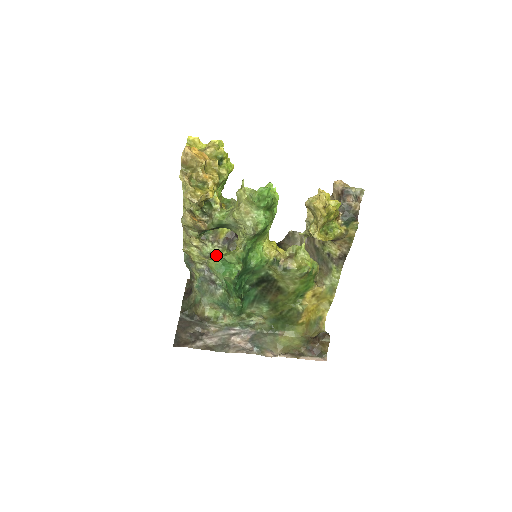
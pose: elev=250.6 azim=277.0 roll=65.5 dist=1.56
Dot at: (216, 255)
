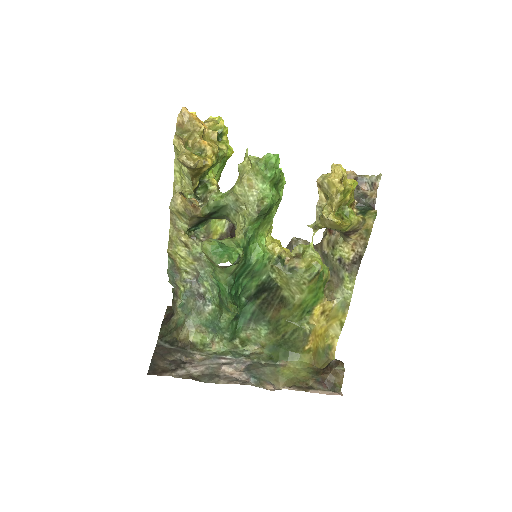
Dot at: (211, 239)
